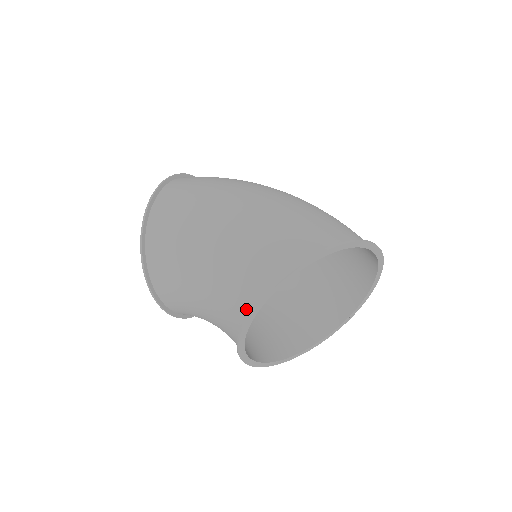
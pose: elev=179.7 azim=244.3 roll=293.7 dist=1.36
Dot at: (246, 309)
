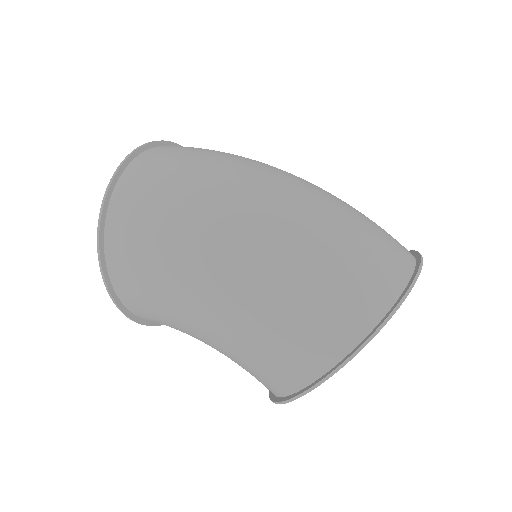
Dot at: (271, 390)
